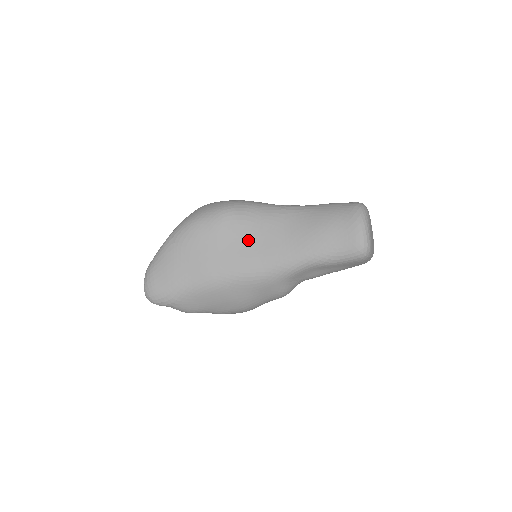
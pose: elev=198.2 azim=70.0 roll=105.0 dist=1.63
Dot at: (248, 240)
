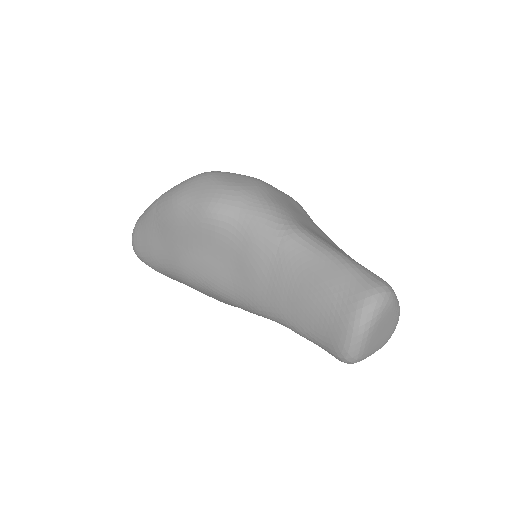
Dot at: (226, 257)
